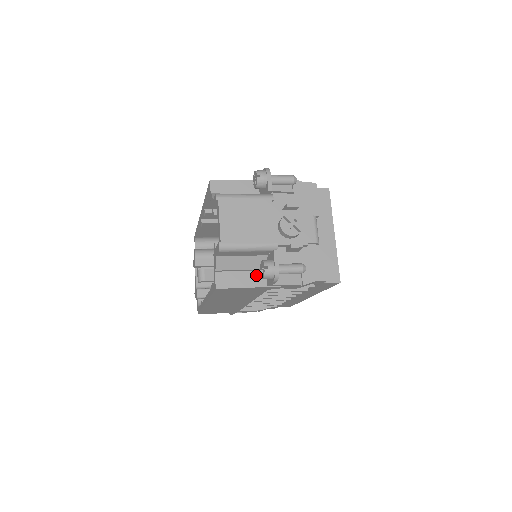
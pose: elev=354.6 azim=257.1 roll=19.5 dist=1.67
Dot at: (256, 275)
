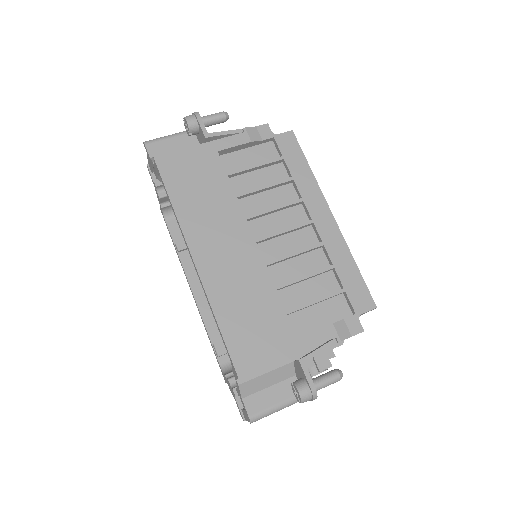
Dot at: occluded
